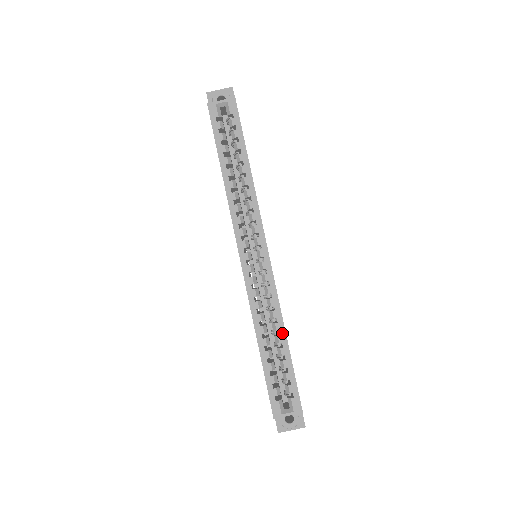
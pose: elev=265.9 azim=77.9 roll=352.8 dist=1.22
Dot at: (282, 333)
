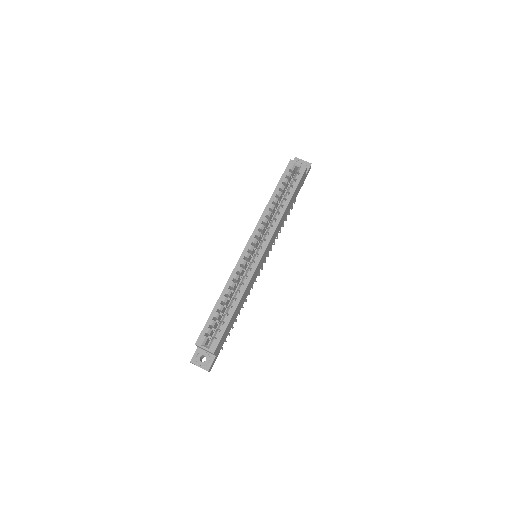
Dot at: (237, 301)
